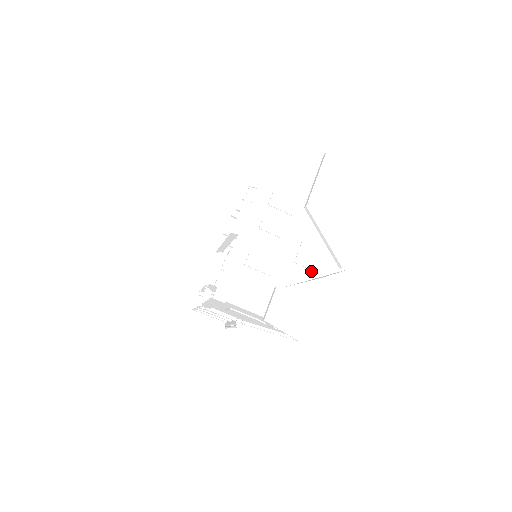
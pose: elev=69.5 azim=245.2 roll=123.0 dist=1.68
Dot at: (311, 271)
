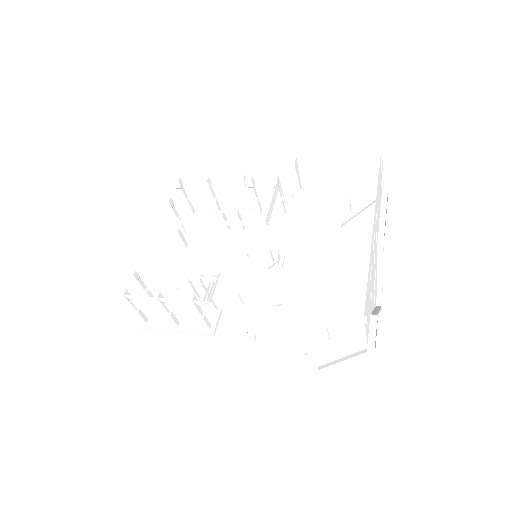
Dot at: (374, 303)
